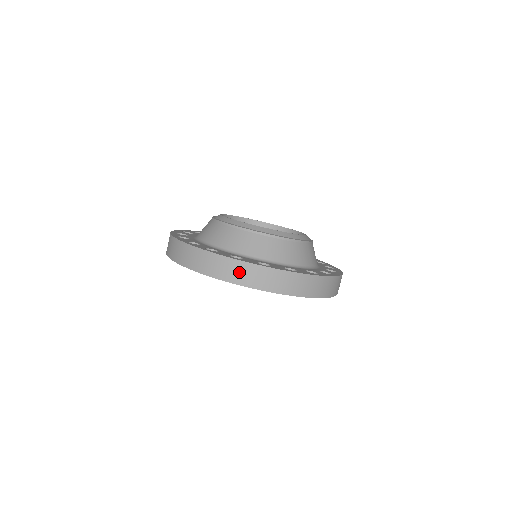
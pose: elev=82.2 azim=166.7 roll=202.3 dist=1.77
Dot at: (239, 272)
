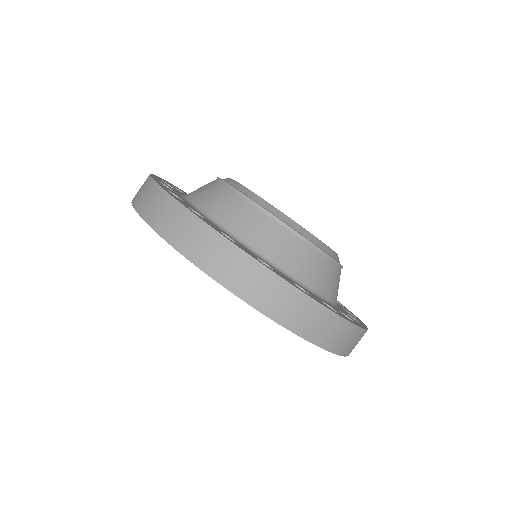
Dot at: (182, 228)
